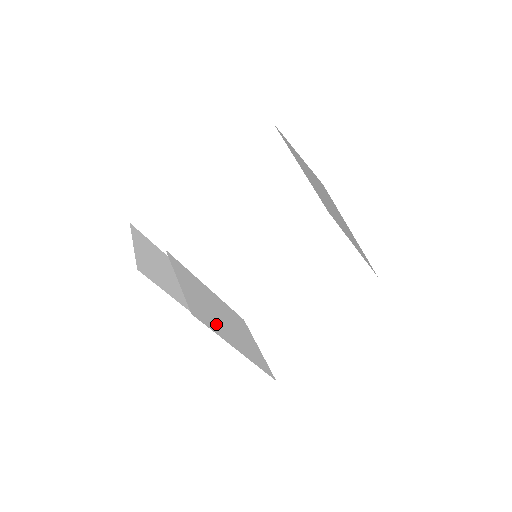
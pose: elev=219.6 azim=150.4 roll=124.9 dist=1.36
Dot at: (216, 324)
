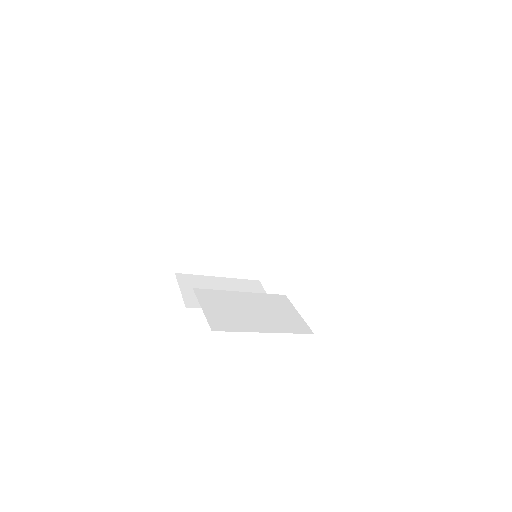
Dot at: (241, 323)
